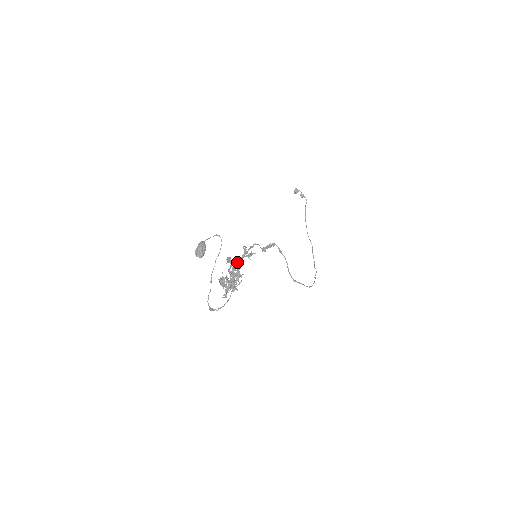
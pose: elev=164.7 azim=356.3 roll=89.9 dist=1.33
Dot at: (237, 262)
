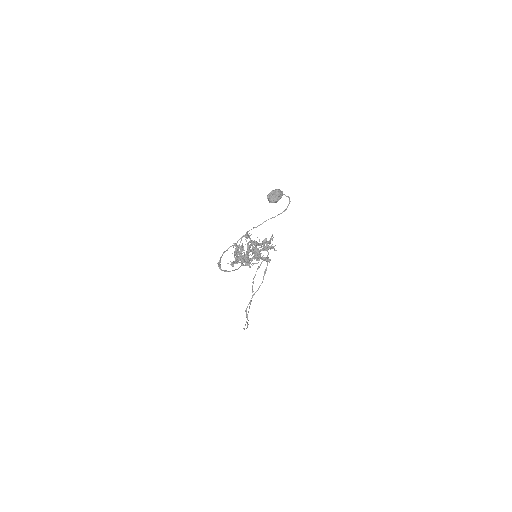
Dot at: occluded
